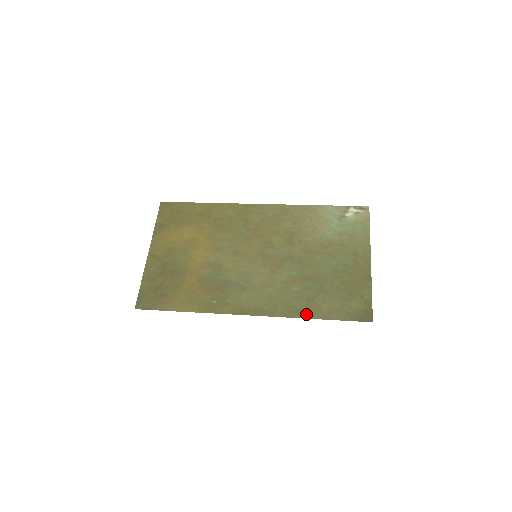
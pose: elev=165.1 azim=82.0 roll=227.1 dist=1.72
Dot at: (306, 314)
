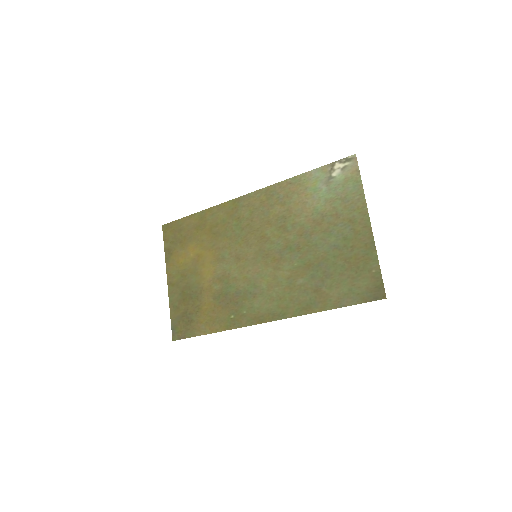
Dot at: (317, 307)
